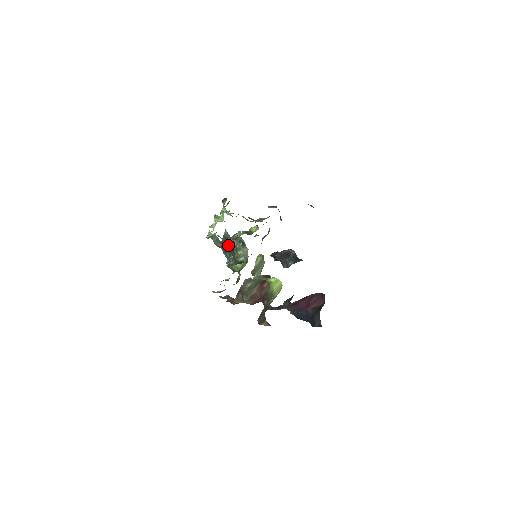
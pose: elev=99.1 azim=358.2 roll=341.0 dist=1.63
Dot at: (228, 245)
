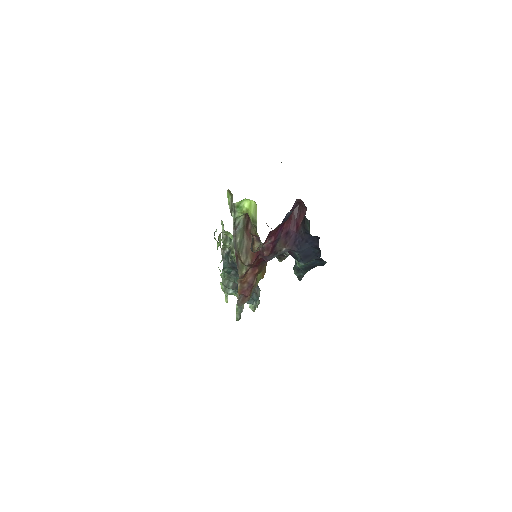
Dot at: (231, 266)
